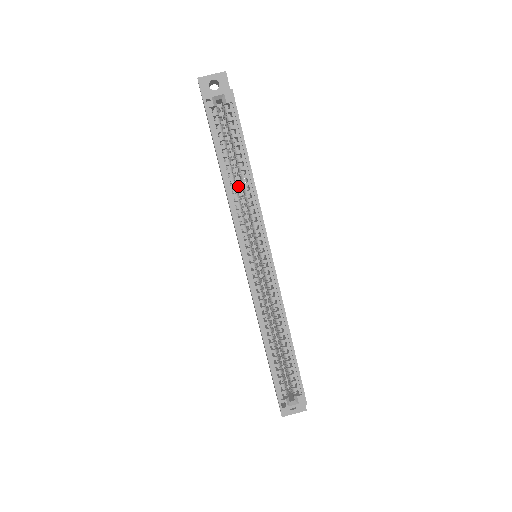
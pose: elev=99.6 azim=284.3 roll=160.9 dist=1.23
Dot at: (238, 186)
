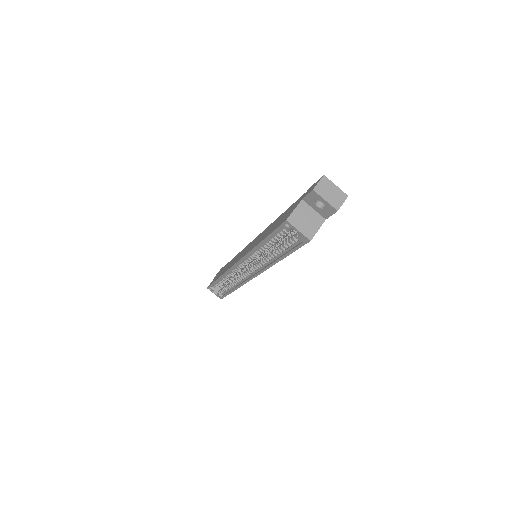
Dot at: occluded
